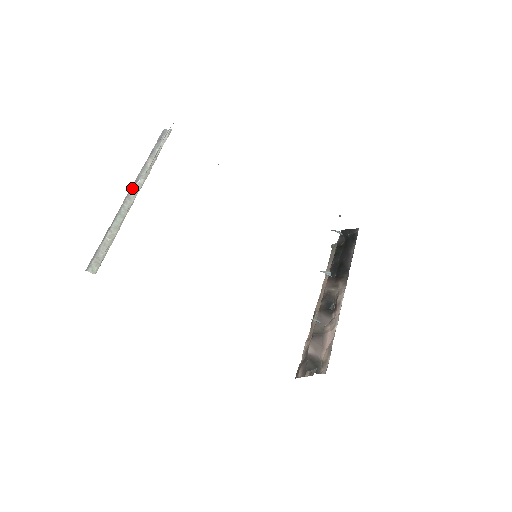
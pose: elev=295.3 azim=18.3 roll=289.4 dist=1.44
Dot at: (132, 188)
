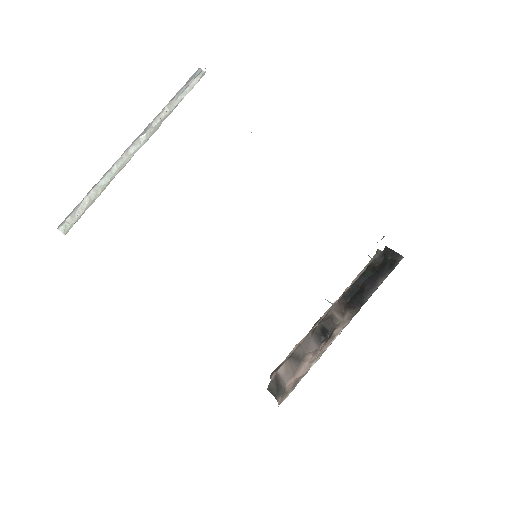
Dot at: (134, 142)
